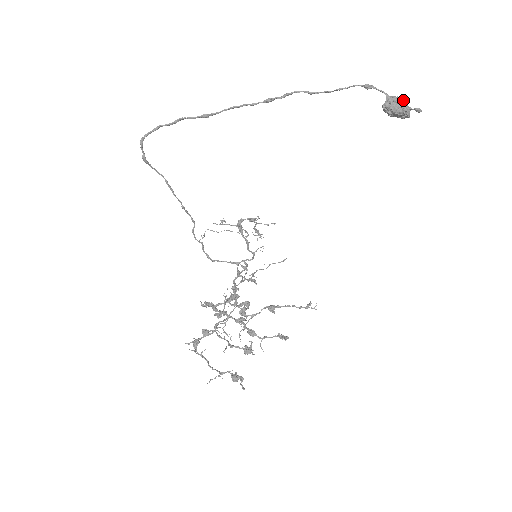
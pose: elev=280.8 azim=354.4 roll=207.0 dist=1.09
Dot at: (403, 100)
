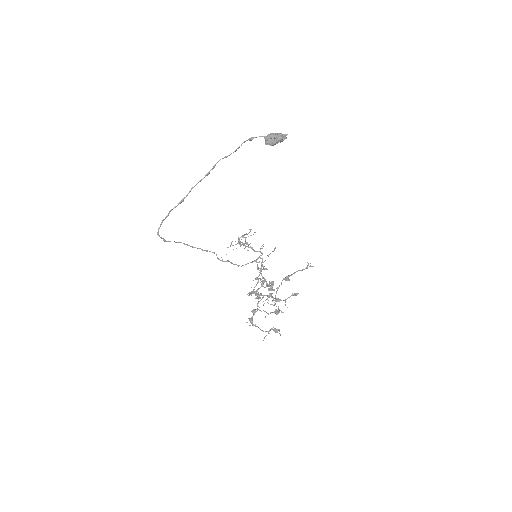
Dot at: (274, 134)
